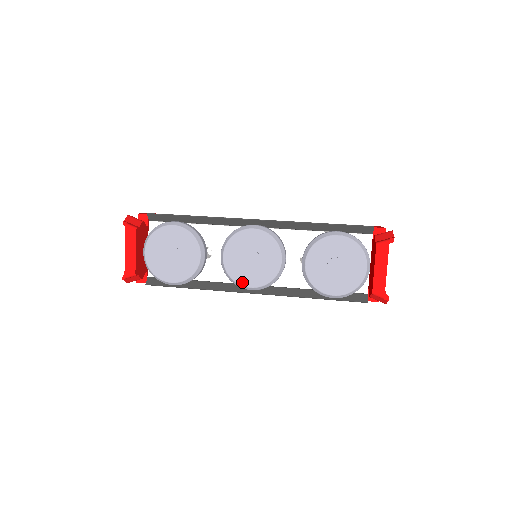
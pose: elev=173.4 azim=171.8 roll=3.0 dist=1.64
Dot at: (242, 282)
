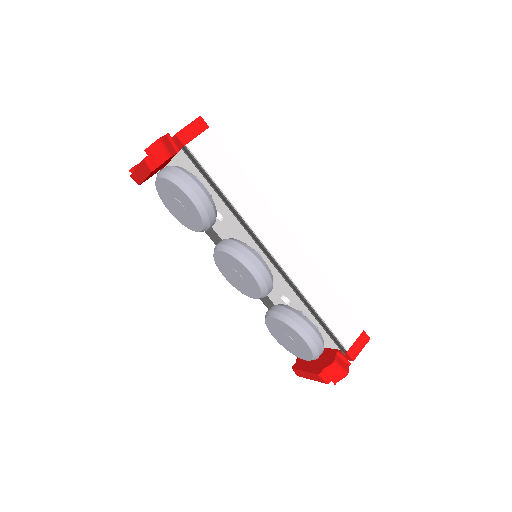
Dot at: (220, 270)
